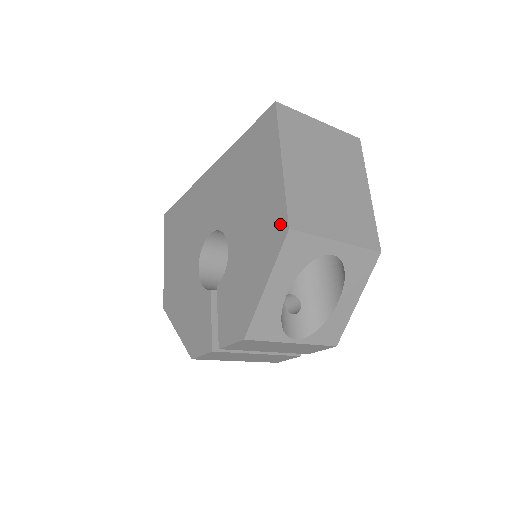
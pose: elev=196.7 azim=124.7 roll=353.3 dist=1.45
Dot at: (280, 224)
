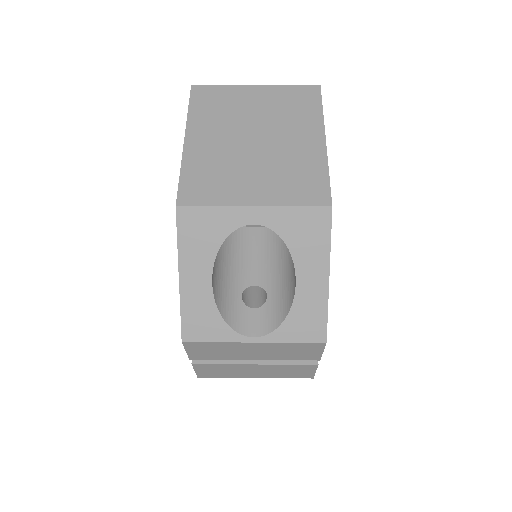
Dot at: occluded
